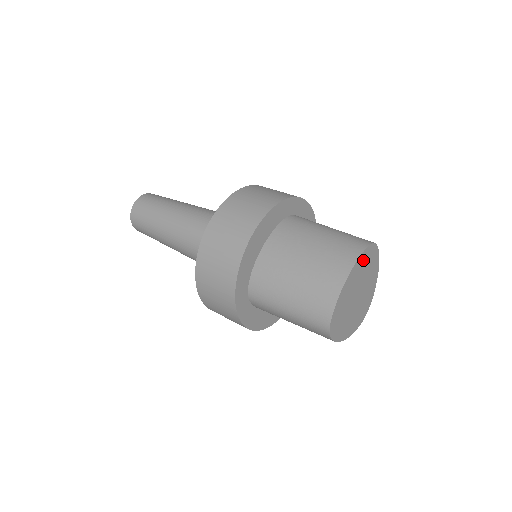
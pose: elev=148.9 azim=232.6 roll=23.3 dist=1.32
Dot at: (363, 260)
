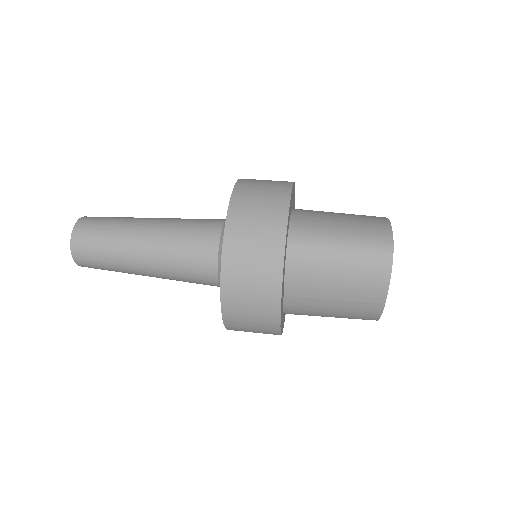
Dot at: occluded
